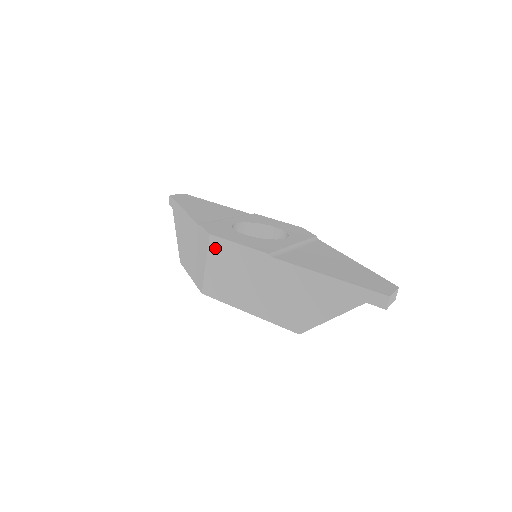
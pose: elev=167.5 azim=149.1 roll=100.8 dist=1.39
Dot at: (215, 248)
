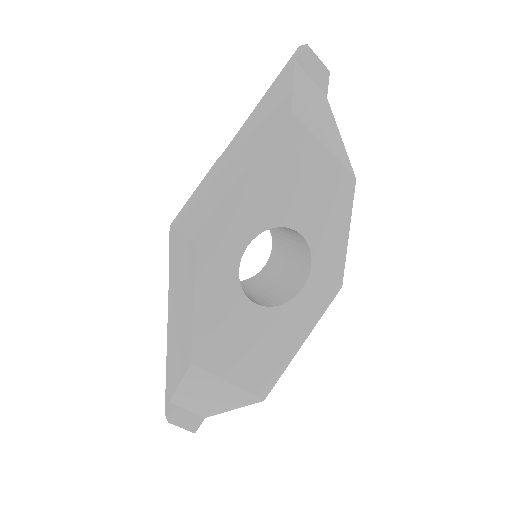
Dot at: (180, 220)
